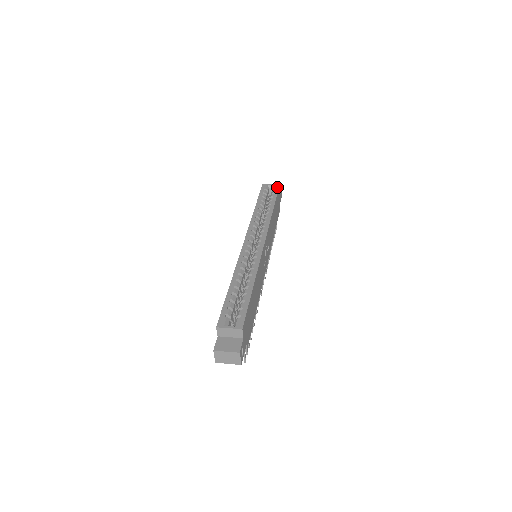
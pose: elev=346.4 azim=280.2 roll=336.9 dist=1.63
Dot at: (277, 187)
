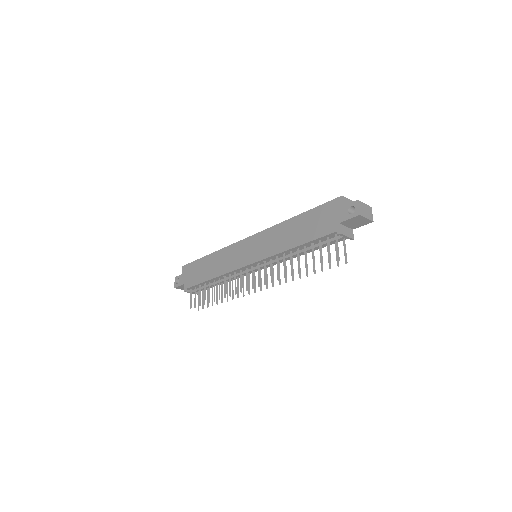
Dot at: occluded
